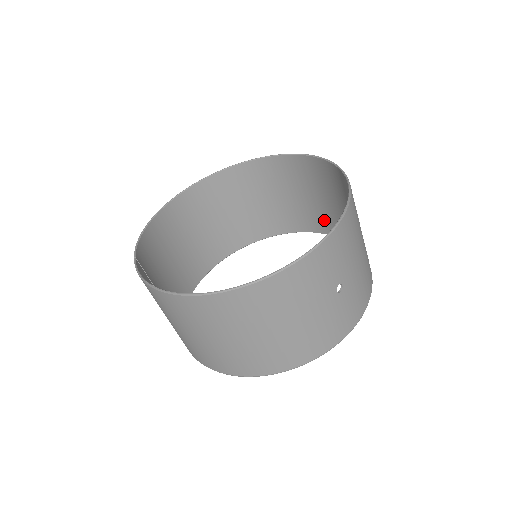
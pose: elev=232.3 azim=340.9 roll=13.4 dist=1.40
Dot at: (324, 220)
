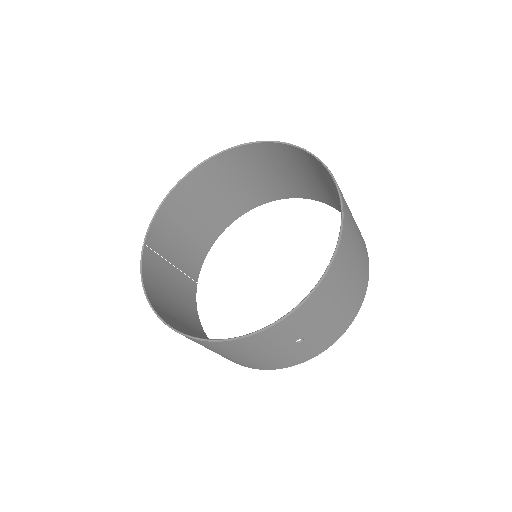
Dot at: occluded
